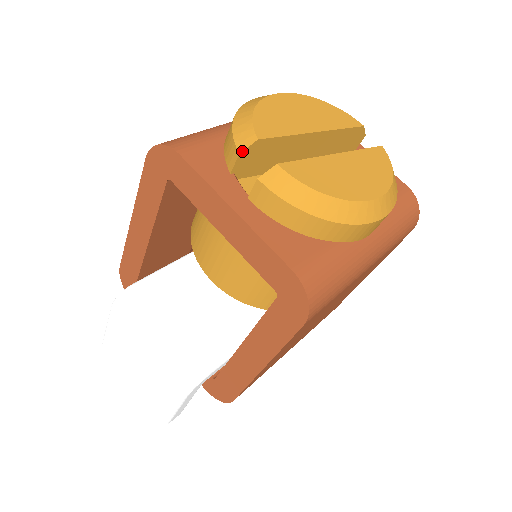
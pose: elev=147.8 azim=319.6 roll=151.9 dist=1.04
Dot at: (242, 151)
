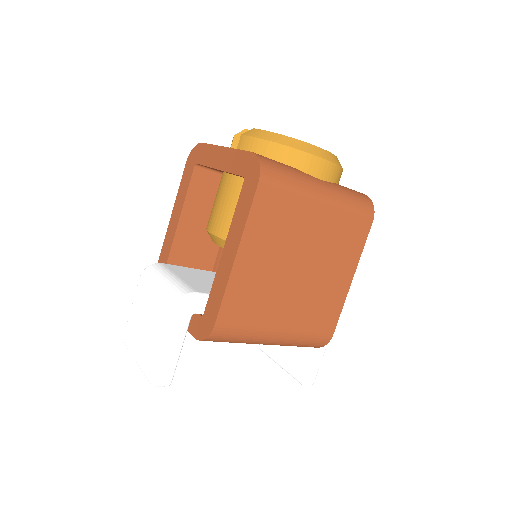
Dot at: (236, 134)
